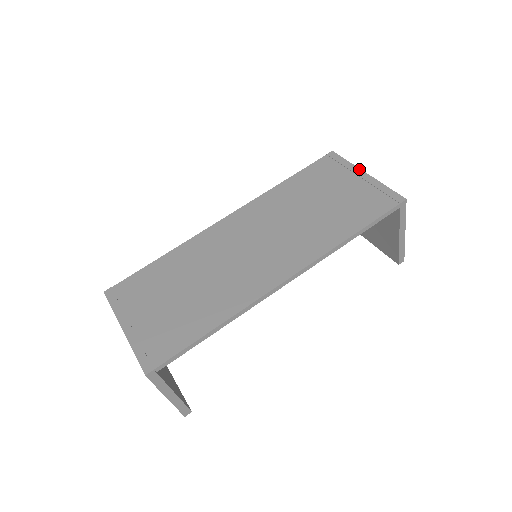
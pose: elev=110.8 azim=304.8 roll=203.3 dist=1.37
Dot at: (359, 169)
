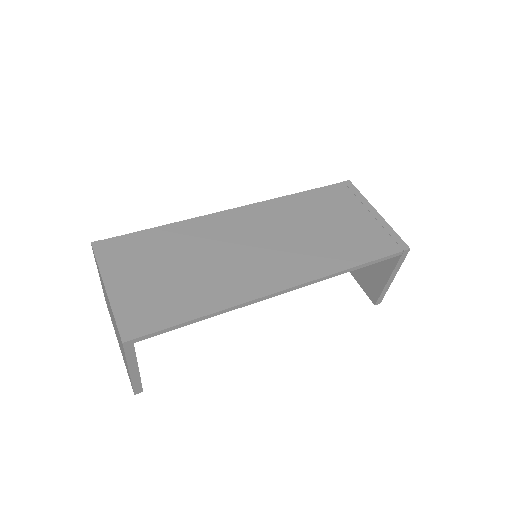
Dot at: (372, 206)
